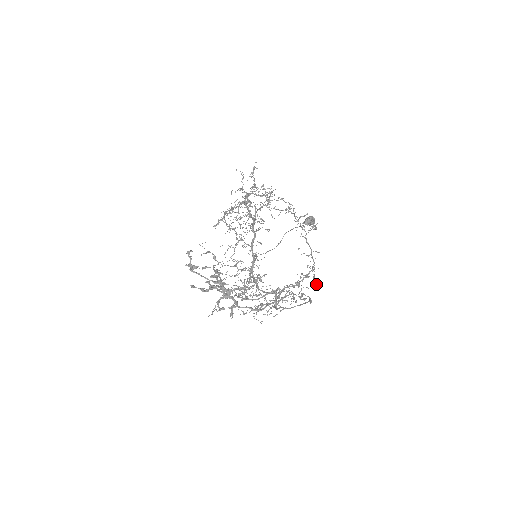
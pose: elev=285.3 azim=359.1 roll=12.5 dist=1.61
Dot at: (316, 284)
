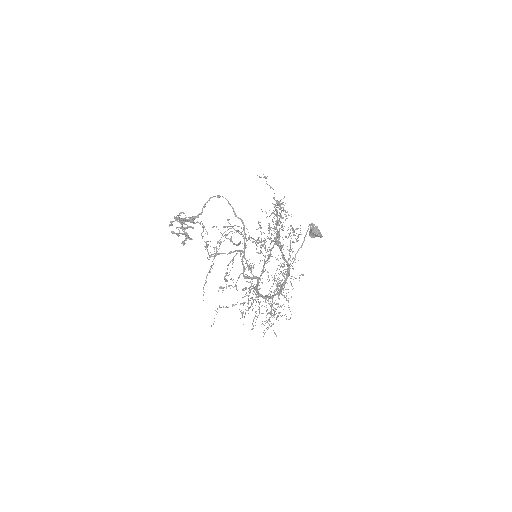
Dot at: occluded
